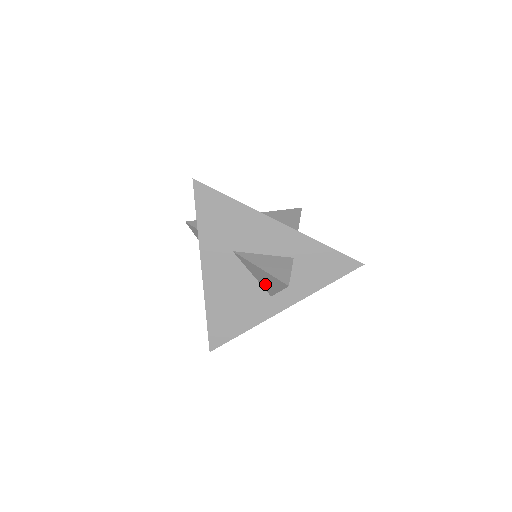
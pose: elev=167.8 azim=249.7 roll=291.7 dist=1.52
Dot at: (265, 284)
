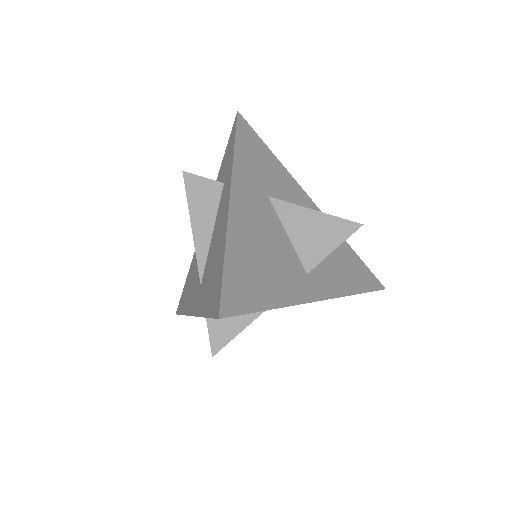
Dot at: (308, 246)
